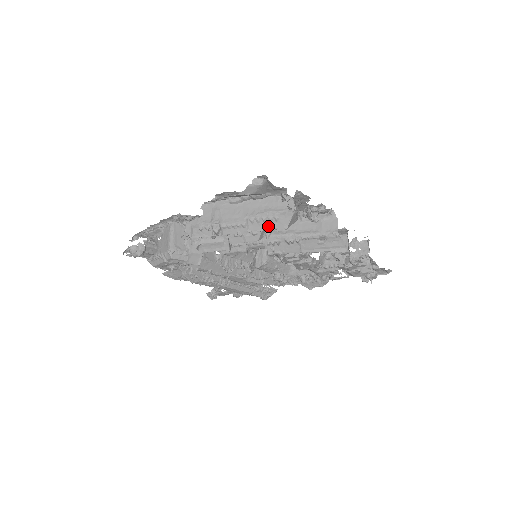
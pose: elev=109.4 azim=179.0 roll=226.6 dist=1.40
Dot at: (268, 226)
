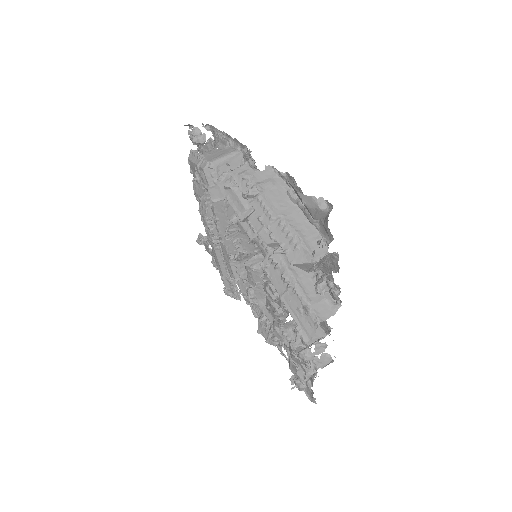
Dot at: (284, 243)
